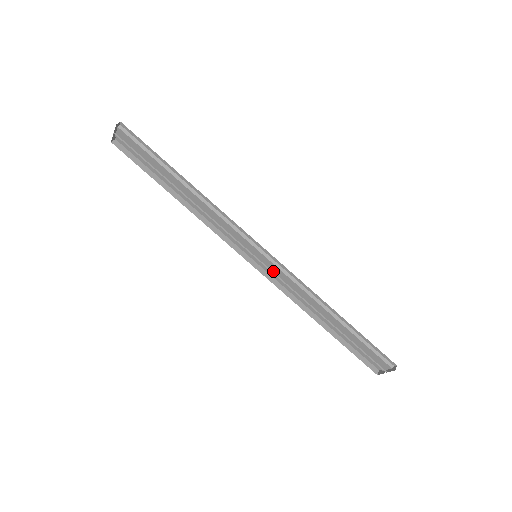
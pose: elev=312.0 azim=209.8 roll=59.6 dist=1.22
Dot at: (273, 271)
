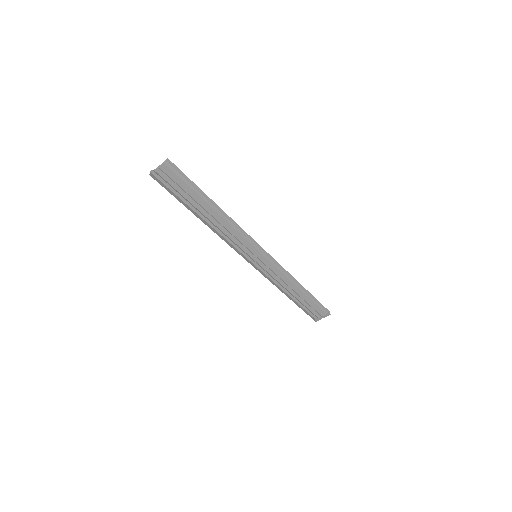
Dot at: (265, 265)
